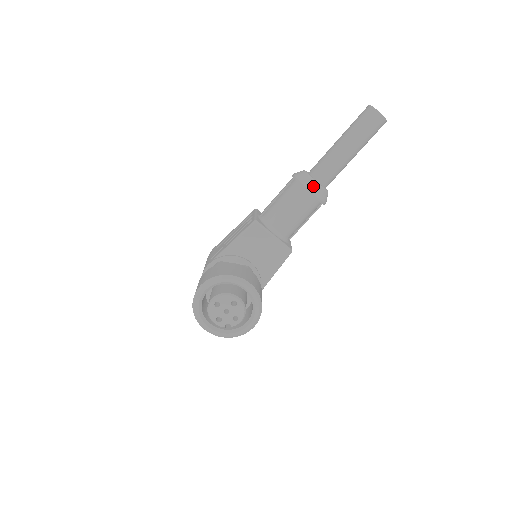
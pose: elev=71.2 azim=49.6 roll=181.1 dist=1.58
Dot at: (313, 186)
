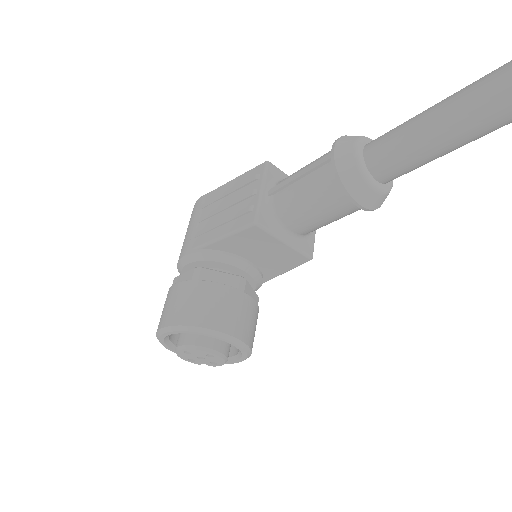
Dot at: (363, 192)
